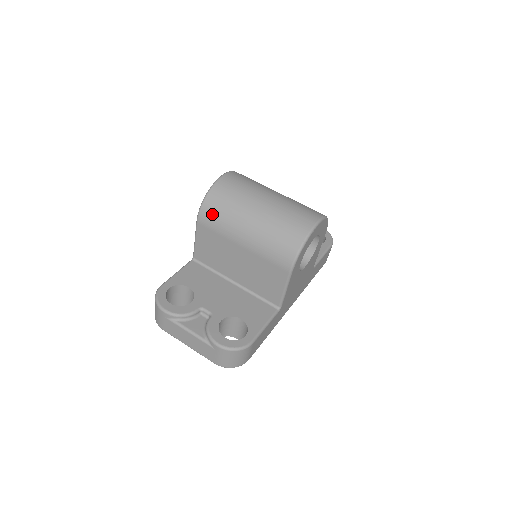
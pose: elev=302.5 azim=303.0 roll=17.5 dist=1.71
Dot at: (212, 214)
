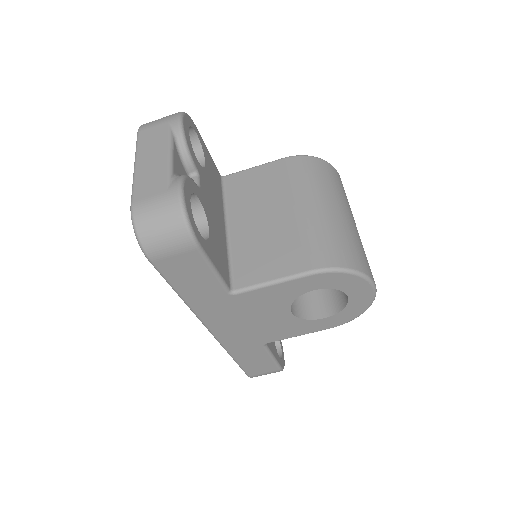
Dot at: (309, 167)
